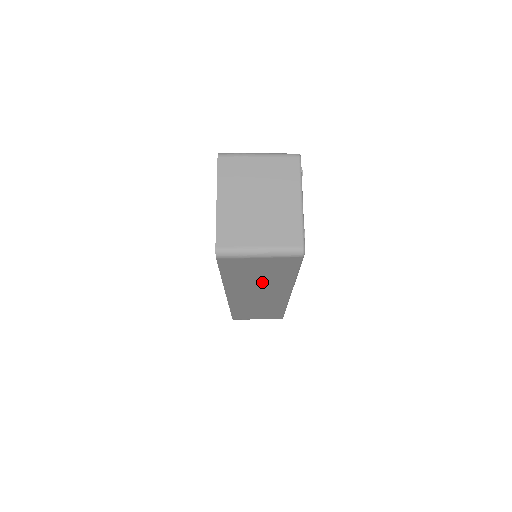
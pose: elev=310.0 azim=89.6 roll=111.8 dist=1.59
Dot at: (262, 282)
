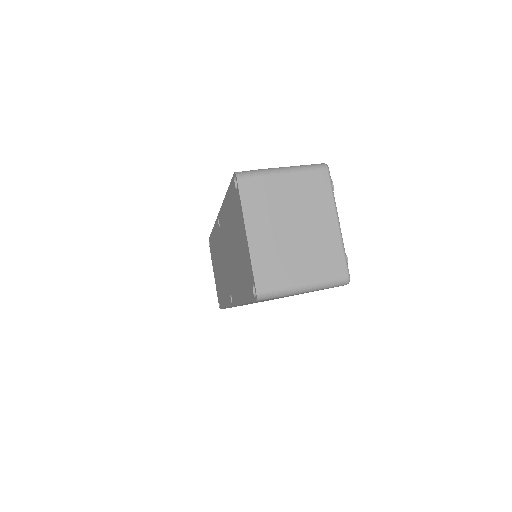
Dot at: occluded
